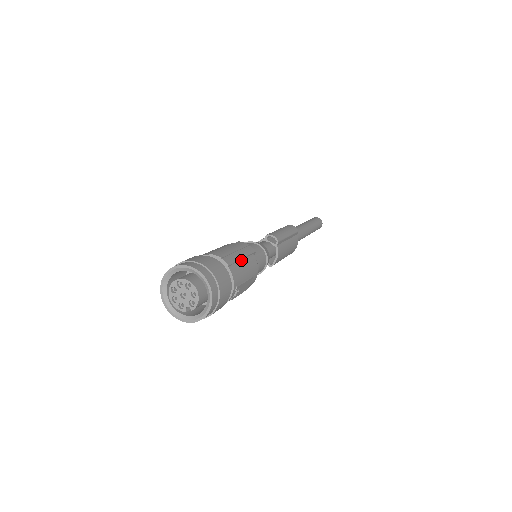
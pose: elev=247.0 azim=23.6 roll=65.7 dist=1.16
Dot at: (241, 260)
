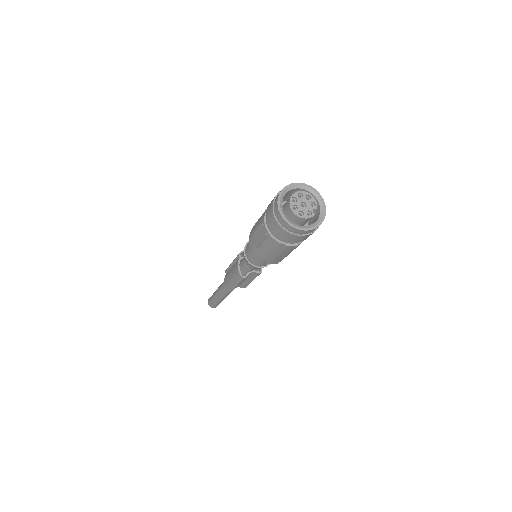
Dot at: occluded
